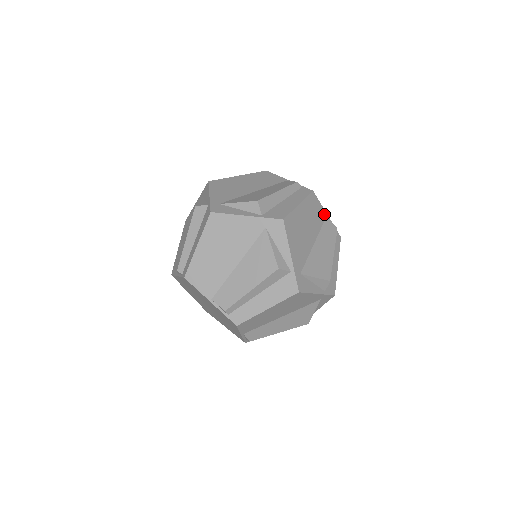
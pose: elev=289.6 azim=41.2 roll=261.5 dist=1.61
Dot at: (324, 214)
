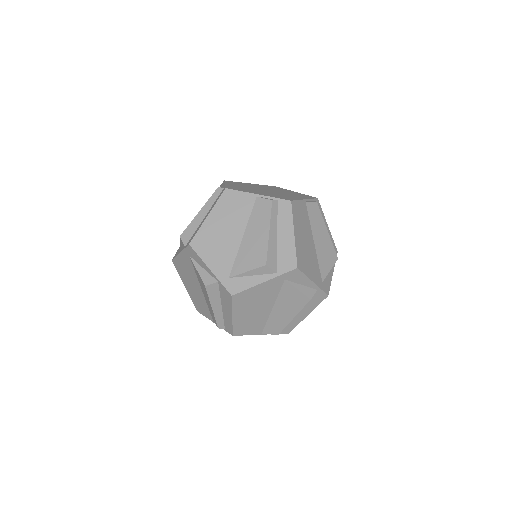
Dot at: (252, 197)
